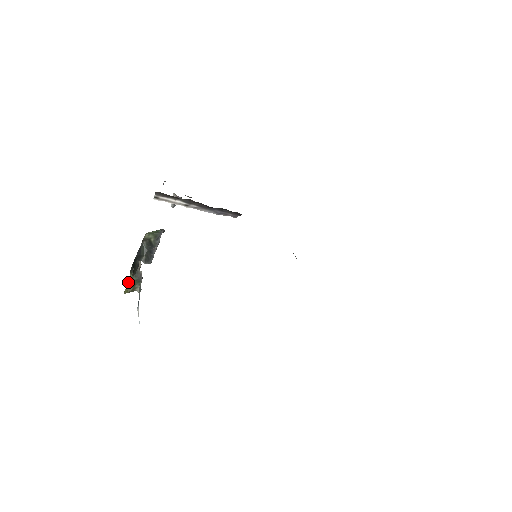
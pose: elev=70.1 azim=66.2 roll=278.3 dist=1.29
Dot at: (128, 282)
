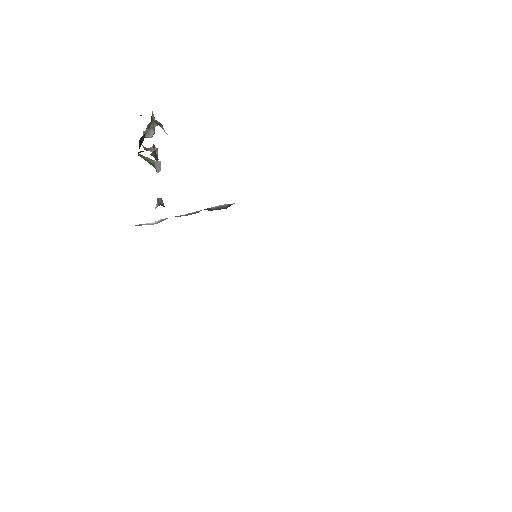
Dot at: occluded
